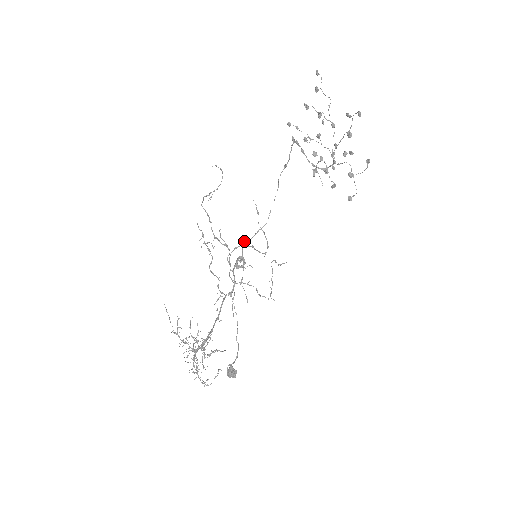
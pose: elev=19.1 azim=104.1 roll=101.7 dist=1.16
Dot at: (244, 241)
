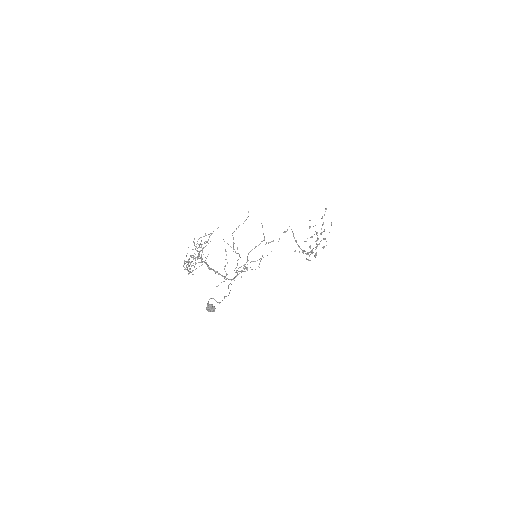
Dot at: (251, 261)
